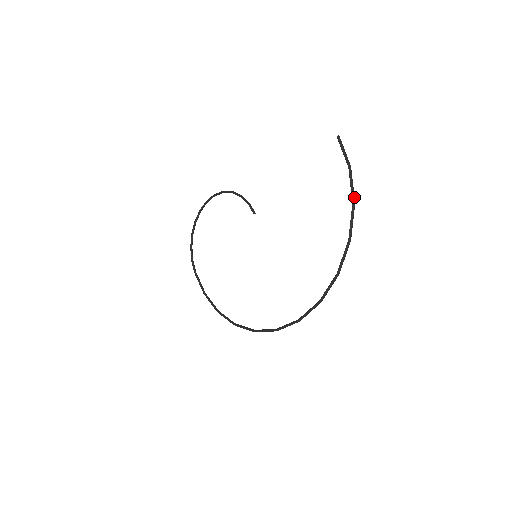
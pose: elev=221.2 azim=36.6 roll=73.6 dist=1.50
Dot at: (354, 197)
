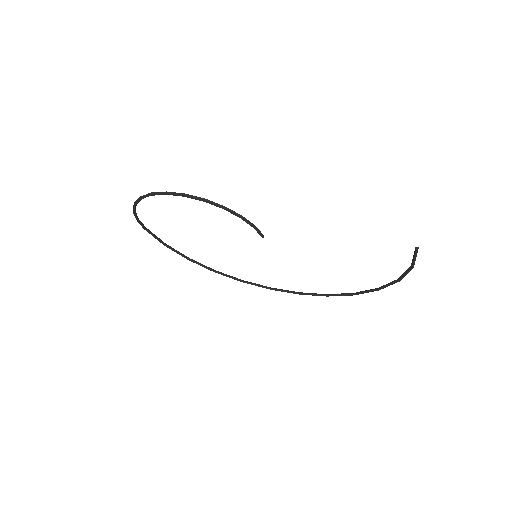
Dot at: (401, 278)
